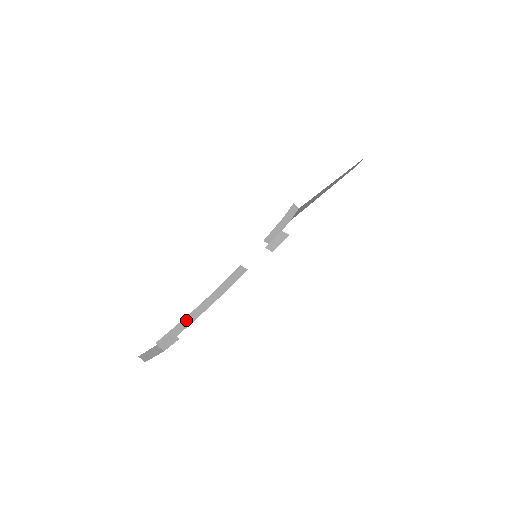
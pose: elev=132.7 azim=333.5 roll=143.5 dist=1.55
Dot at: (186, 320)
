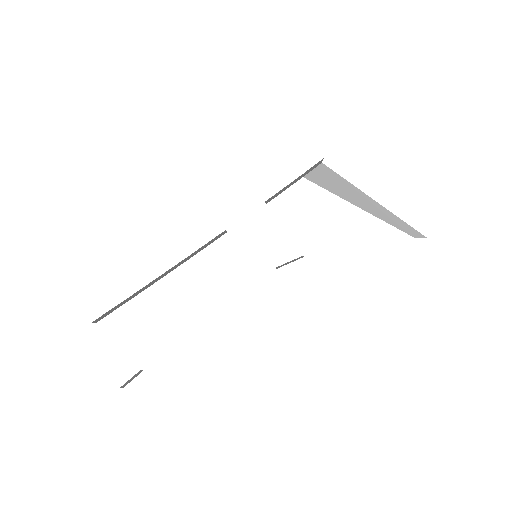
Dot at: (136, 293)
